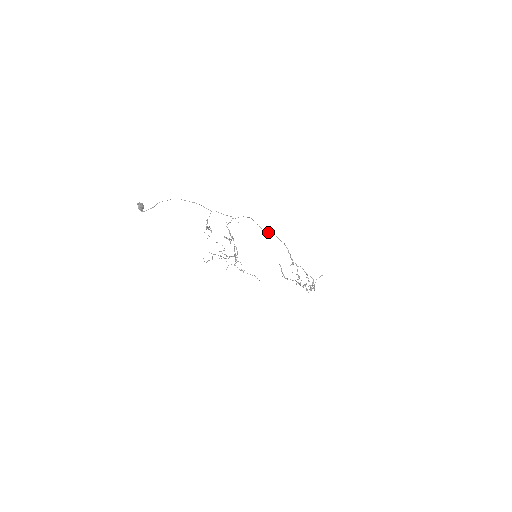
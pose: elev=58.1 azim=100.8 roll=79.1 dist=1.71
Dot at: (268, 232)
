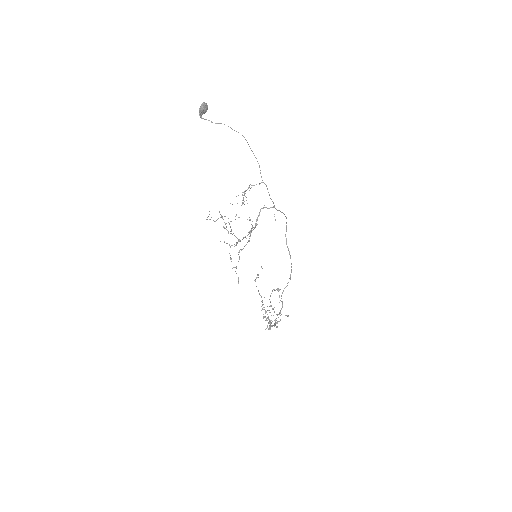
Dot at: occluded
